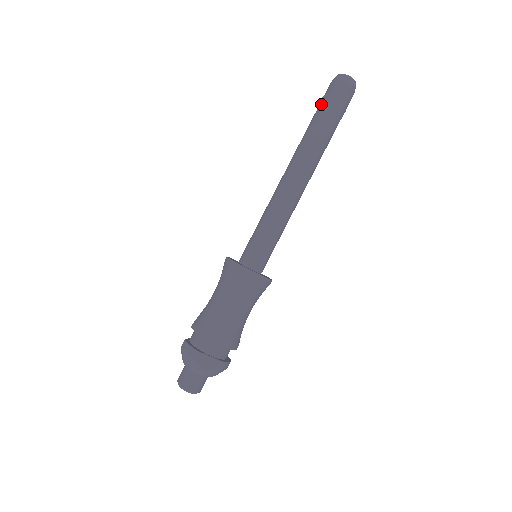
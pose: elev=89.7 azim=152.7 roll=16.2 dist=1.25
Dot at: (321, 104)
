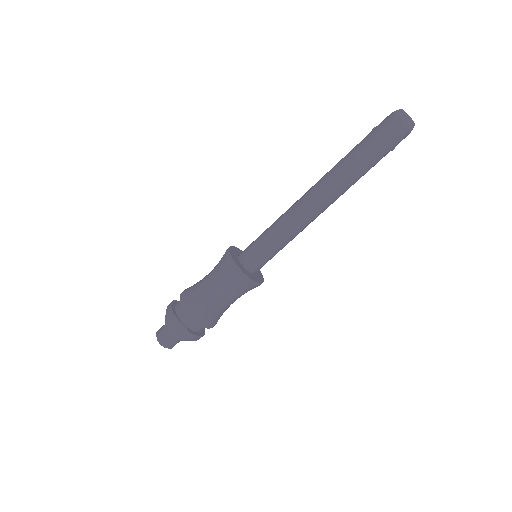
Dot at: (368, 134)
